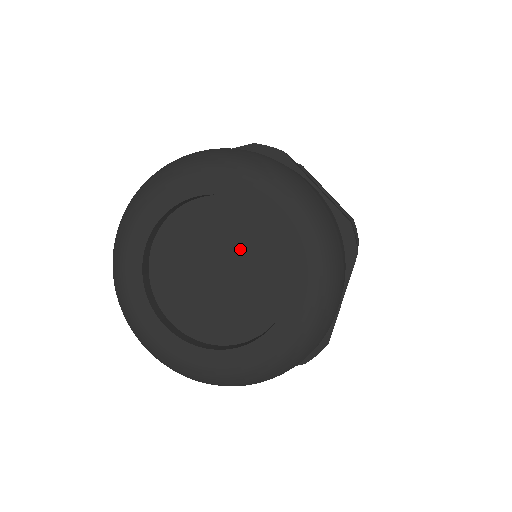
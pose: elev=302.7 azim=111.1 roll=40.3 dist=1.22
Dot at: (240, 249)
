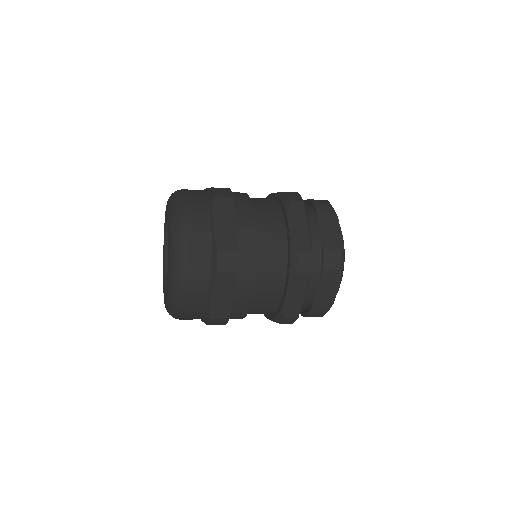
Dot at: occluded
